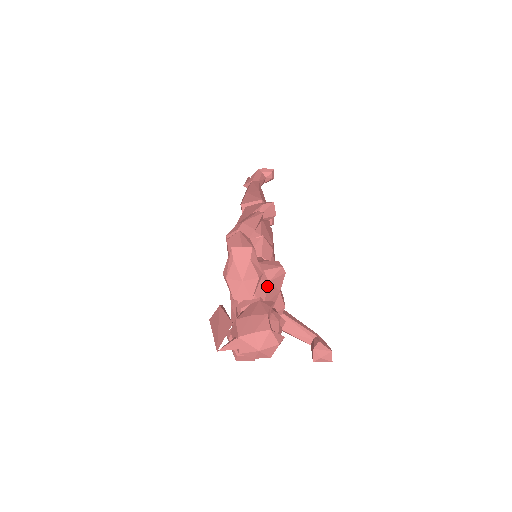
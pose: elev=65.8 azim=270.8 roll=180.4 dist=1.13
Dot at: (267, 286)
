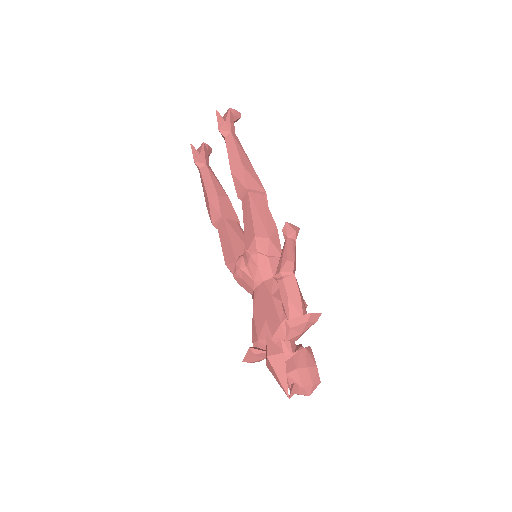
Dot at: occluded
